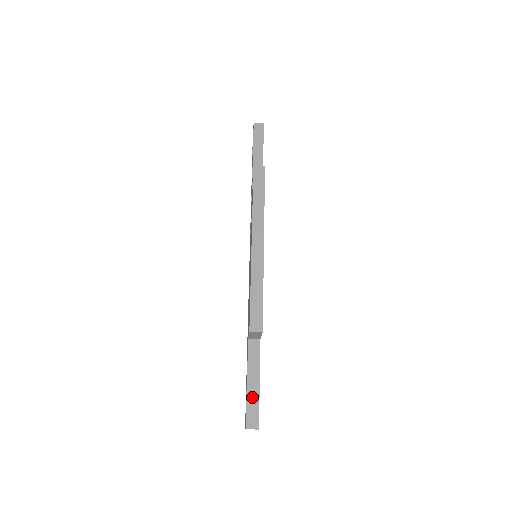
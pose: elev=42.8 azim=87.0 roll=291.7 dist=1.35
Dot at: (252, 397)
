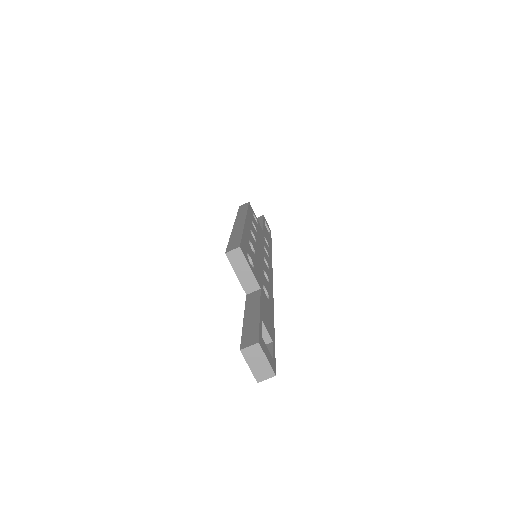
Dot at: (249, 325)
